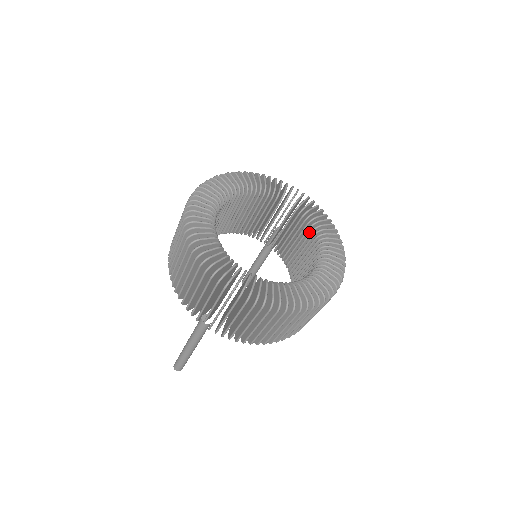
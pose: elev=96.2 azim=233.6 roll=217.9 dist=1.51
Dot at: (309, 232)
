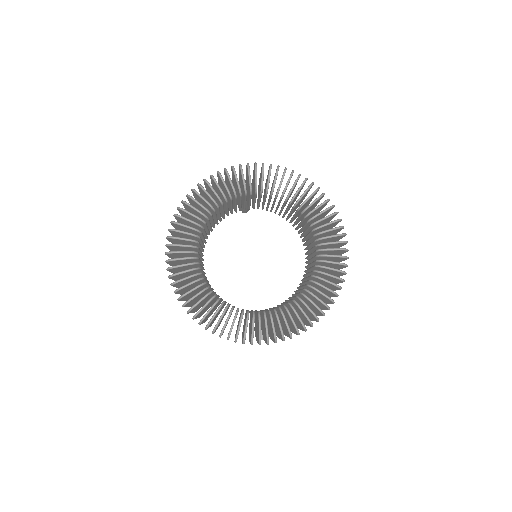
Dot at: occluded
